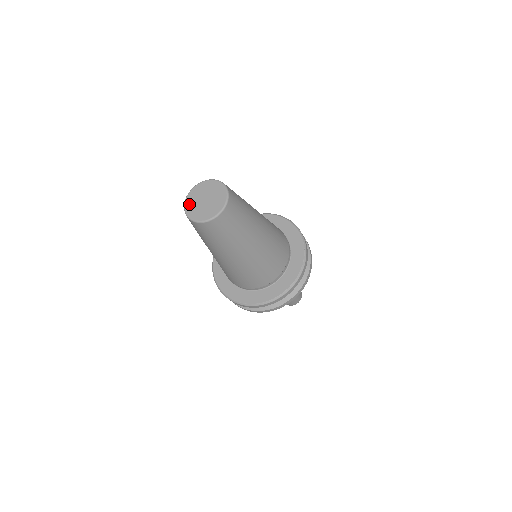
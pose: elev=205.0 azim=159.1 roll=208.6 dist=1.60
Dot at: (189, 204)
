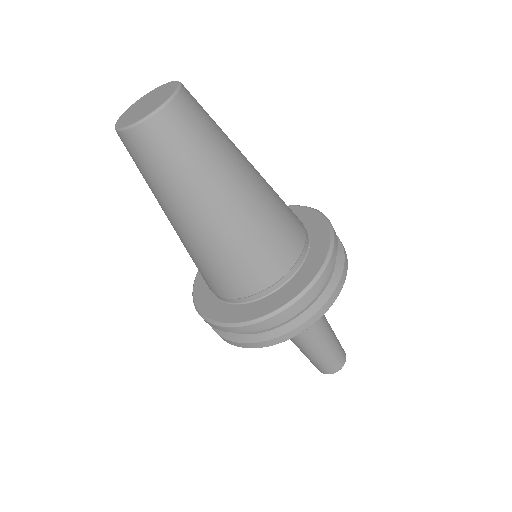
Dot at: (123, 122)
